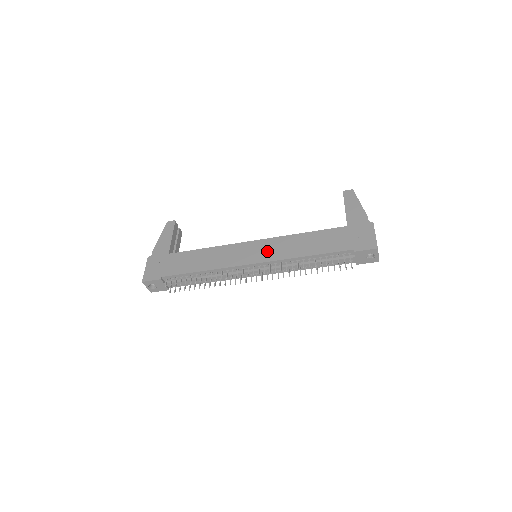
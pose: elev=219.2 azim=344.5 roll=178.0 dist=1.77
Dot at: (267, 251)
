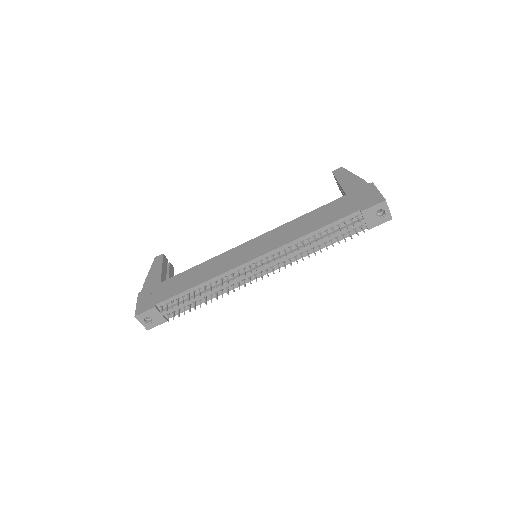
Dot at: (266, 243)
